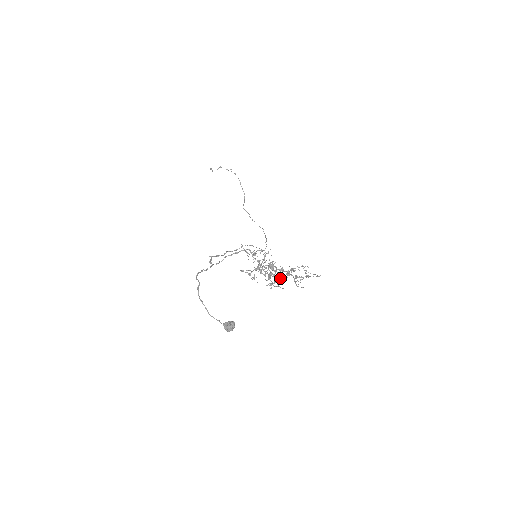
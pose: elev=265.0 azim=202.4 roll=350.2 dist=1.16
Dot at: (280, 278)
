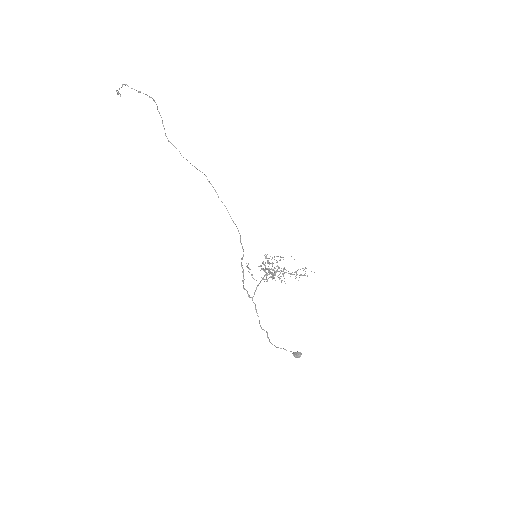
Dot at: (277, 269)
